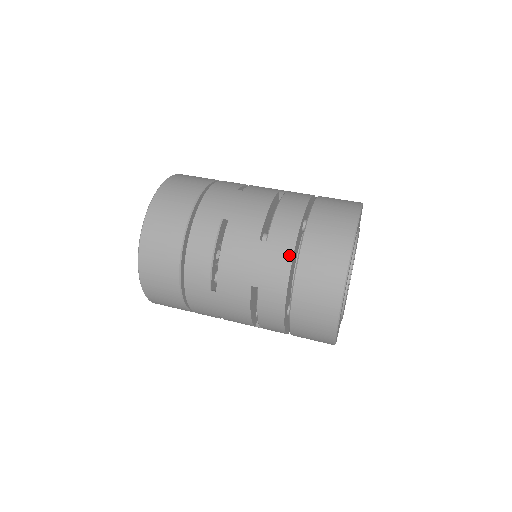
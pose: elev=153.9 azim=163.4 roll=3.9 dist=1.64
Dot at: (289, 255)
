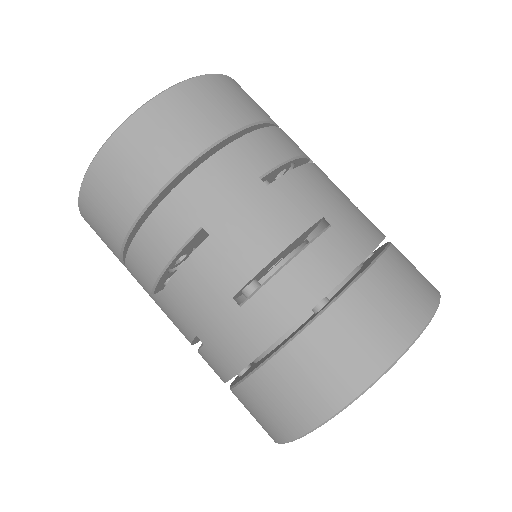
Dot at: (380, 235)
